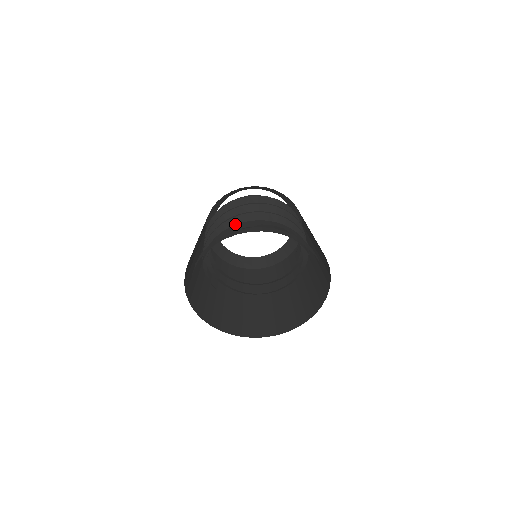
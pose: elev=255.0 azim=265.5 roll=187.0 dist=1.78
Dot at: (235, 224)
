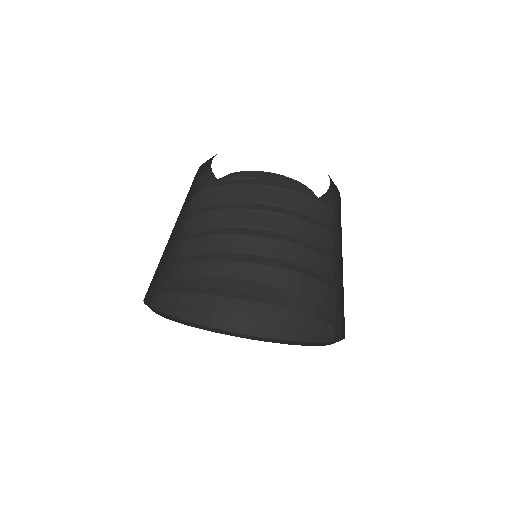
Dot at: (250, 249)
